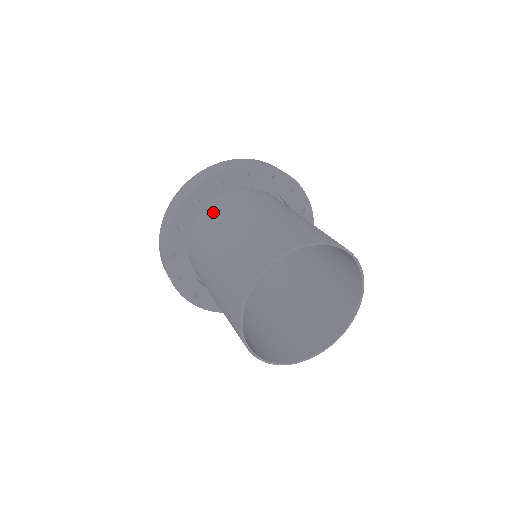
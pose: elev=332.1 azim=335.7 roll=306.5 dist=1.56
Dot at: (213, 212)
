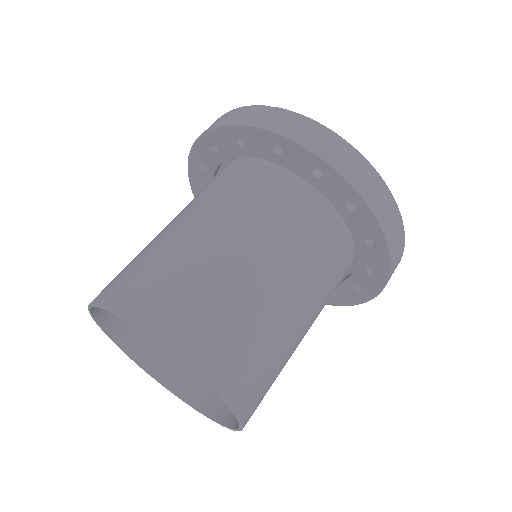
Dot at: occluded
